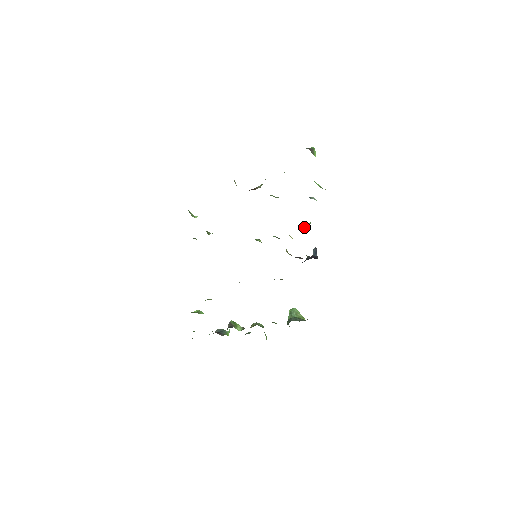
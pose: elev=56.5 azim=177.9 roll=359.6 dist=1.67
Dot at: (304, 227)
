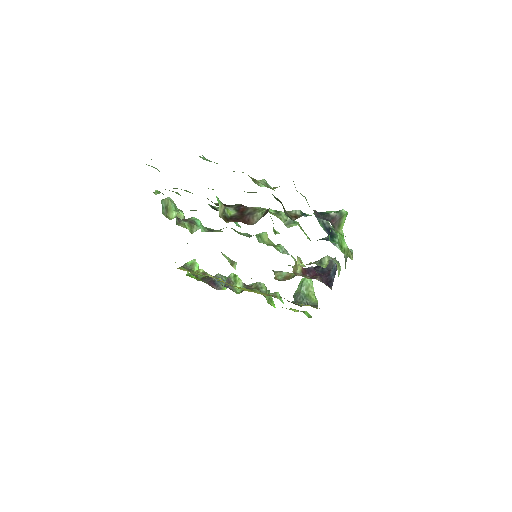
Dot at: (319, 260)
